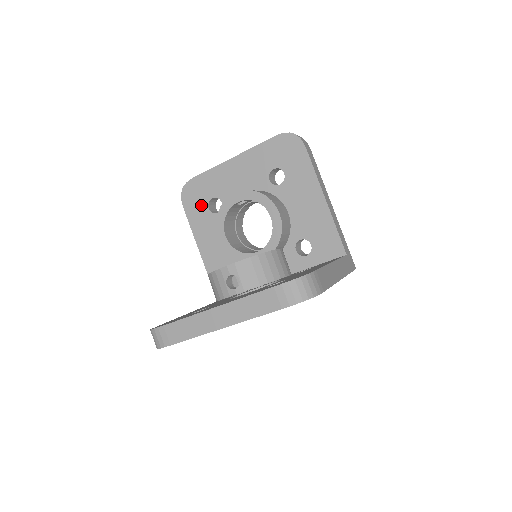
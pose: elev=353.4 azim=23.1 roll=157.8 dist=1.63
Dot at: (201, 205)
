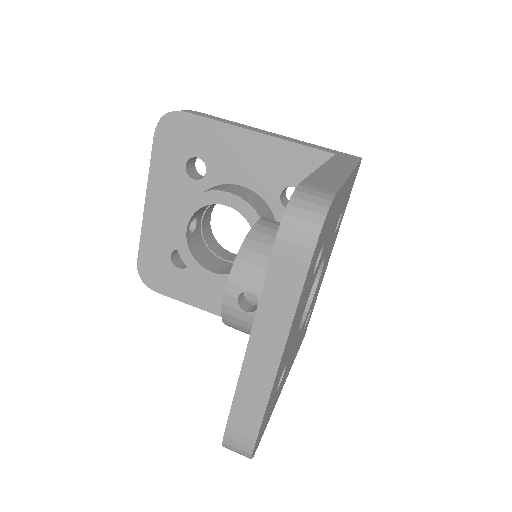
Dot at: (169, 273)
